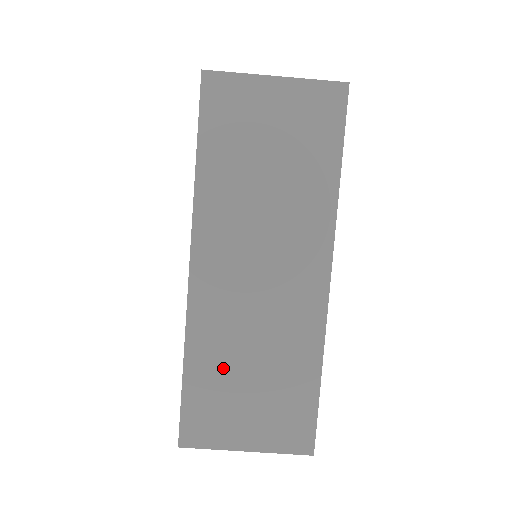
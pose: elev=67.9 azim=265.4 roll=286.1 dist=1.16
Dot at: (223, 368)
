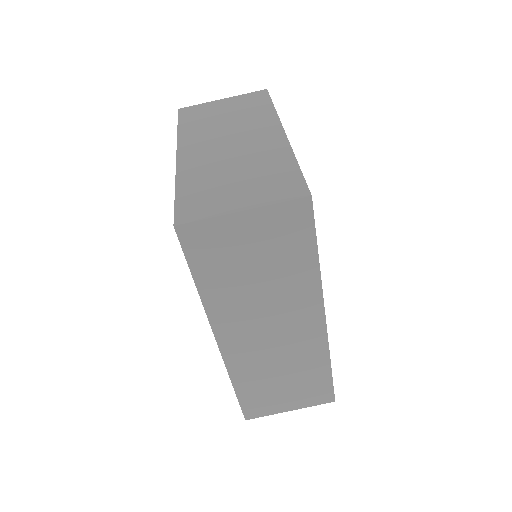
Dot at: (261, 383)
